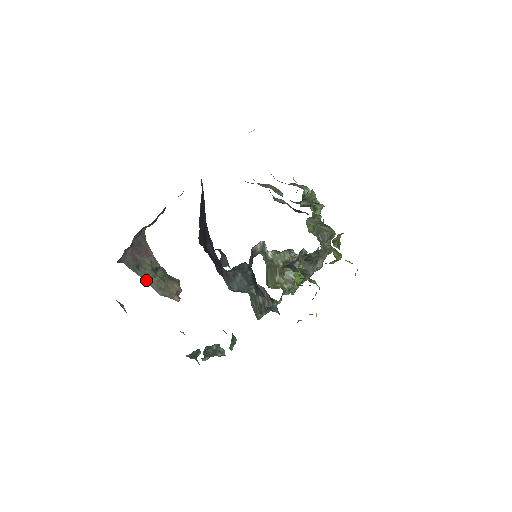
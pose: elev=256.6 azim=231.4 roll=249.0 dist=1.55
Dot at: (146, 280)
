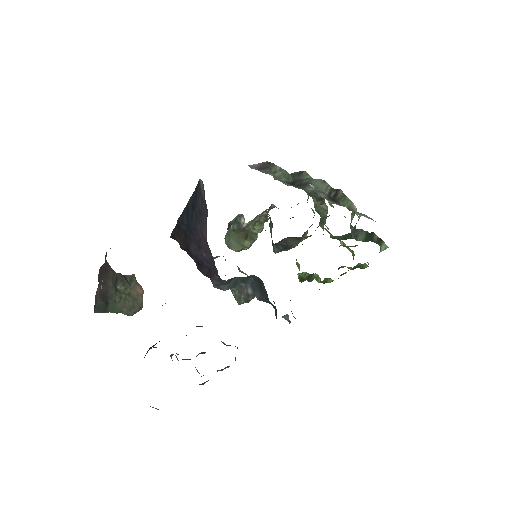
Dot at: (116, 310)
